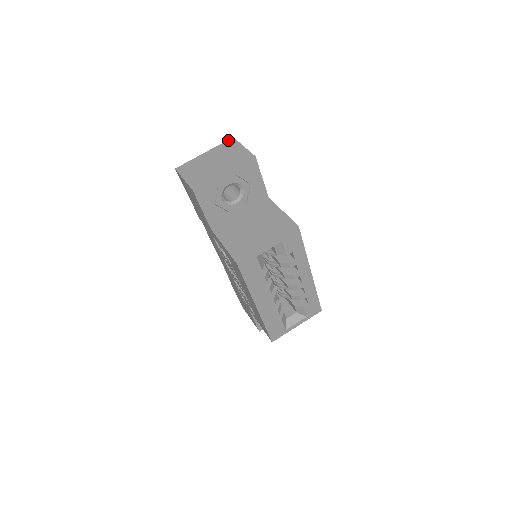
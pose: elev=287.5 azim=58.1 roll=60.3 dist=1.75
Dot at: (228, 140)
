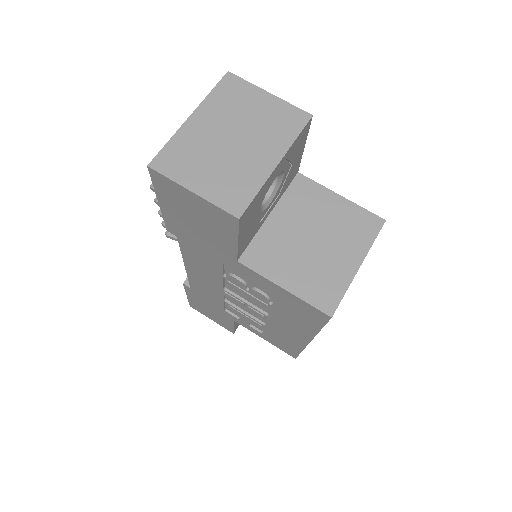
Dot at: (222, 79)
